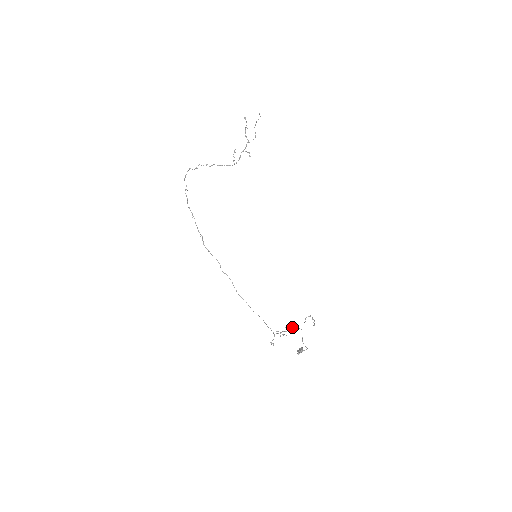
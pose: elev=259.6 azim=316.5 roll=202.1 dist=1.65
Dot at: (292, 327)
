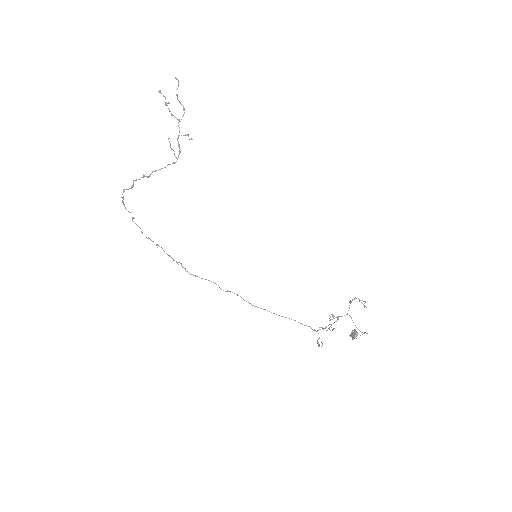
Dot at: (336, 317)
